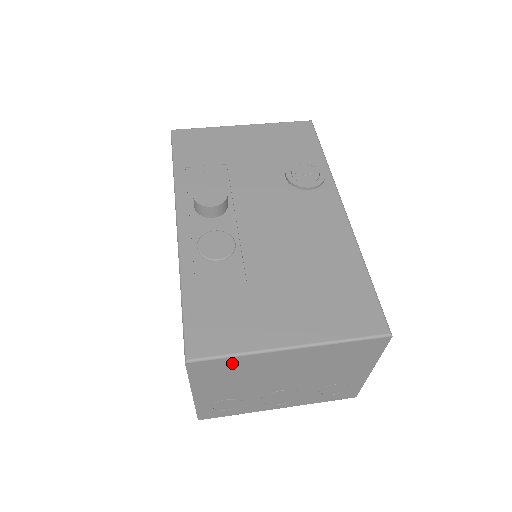
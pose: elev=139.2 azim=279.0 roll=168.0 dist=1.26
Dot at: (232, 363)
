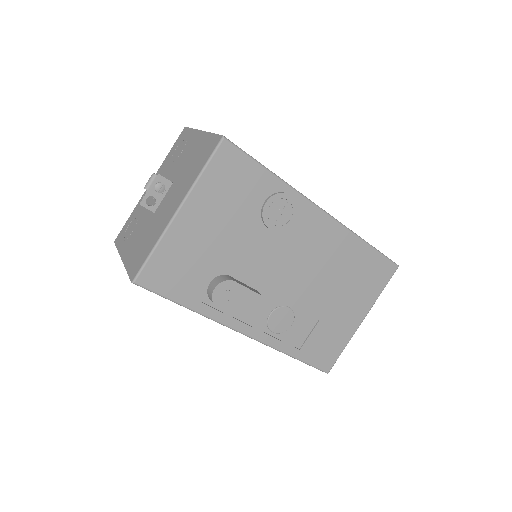
Dot at: occluded
